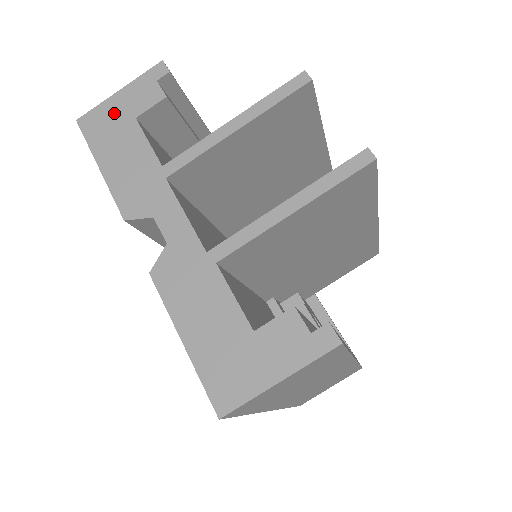
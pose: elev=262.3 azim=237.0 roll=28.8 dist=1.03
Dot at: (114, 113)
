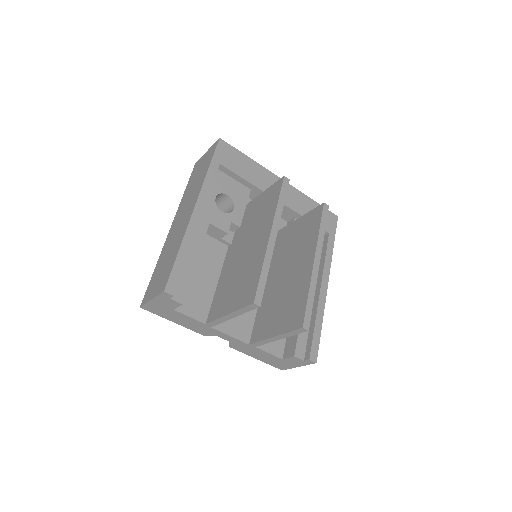
Dot at: (159, 307)
